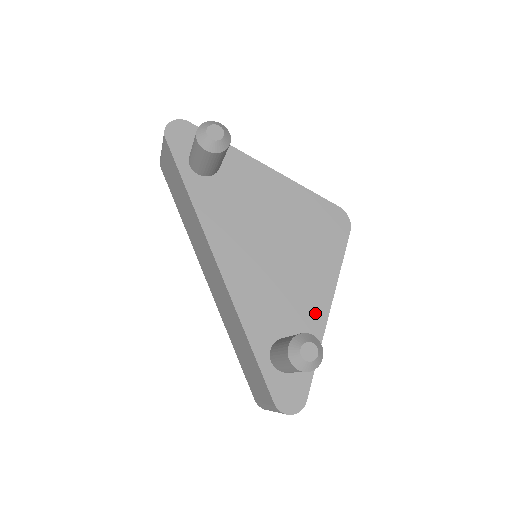
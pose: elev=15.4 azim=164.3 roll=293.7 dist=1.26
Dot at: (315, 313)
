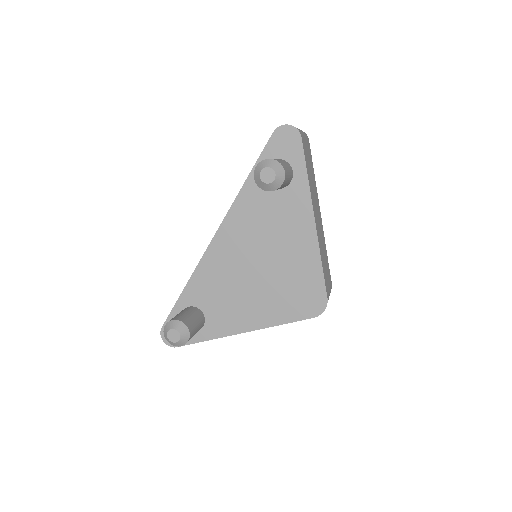
Dot at: (232, 323)
